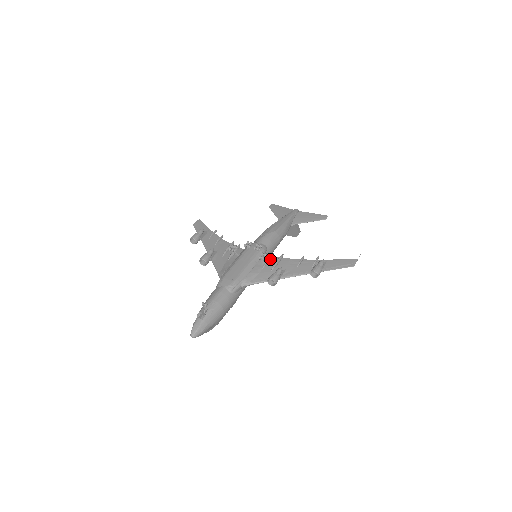
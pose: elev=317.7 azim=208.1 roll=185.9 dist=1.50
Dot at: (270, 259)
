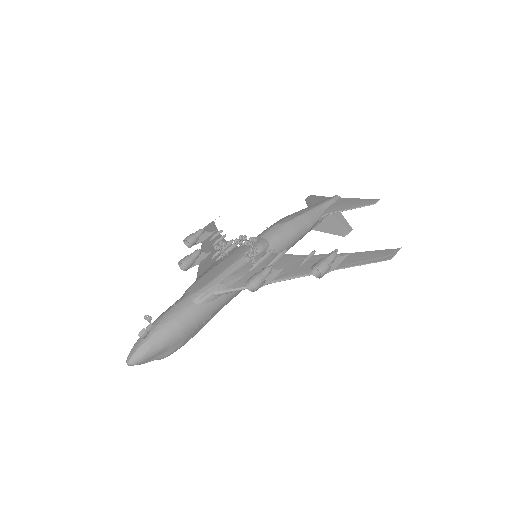
Dot at: (266, 257)
